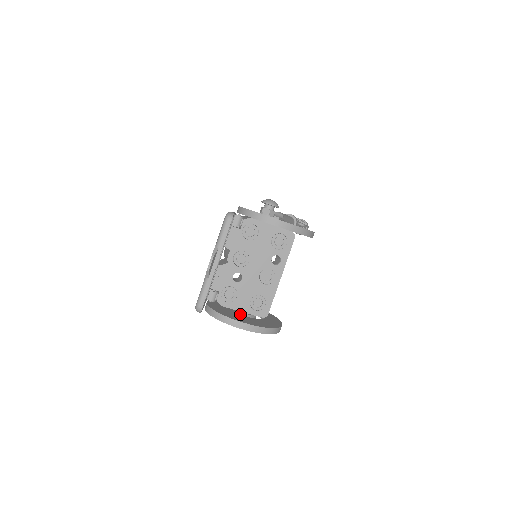
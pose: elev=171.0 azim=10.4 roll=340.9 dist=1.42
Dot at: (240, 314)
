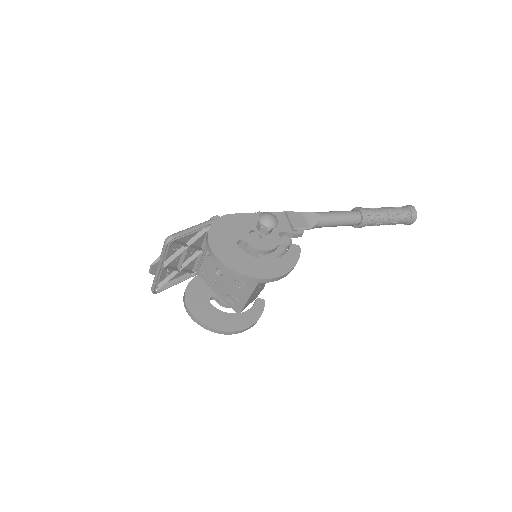
Dot at: (218, 299)
